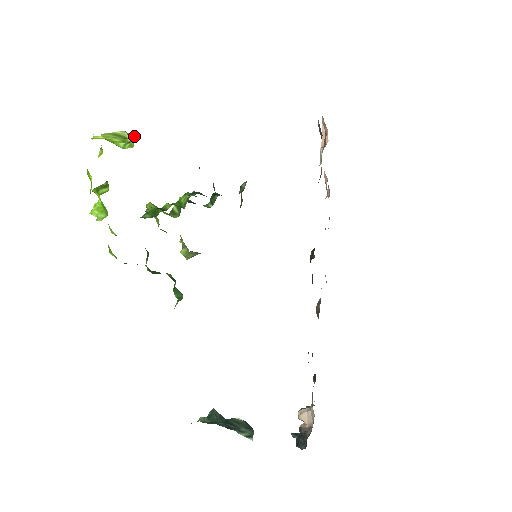
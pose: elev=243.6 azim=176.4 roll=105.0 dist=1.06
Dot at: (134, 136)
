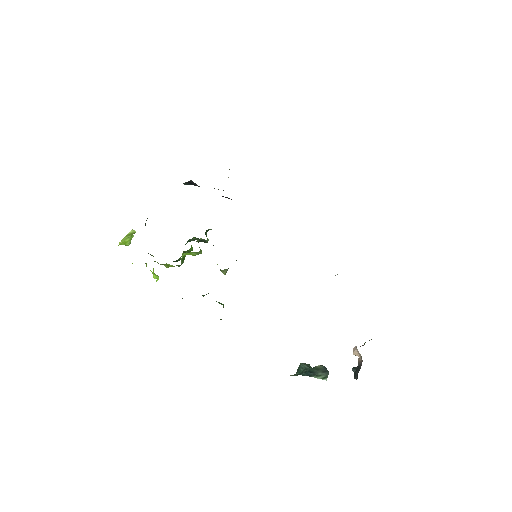
Dot at: occluded
